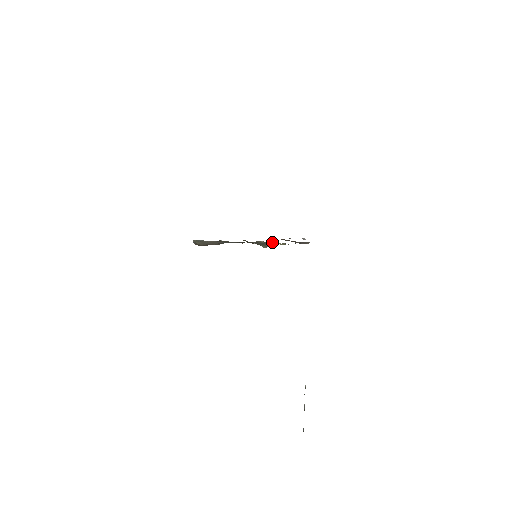
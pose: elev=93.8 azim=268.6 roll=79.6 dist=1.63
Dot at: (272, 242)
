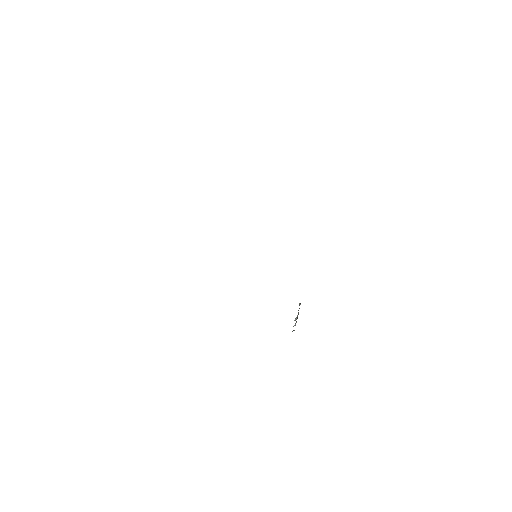
Dot at: occluded
